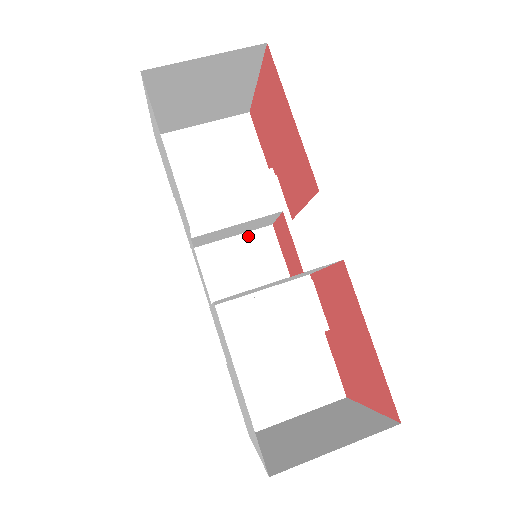
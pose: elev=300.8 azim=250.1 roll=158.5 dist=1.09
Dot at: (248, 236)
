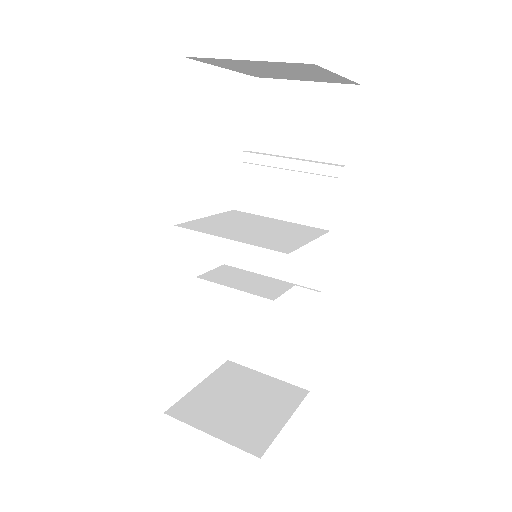
Dot at: occluded
